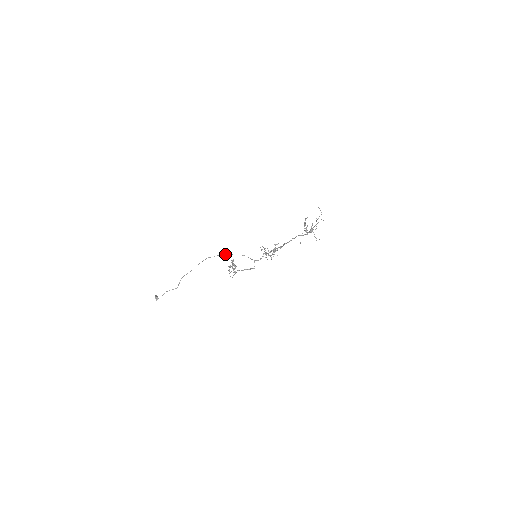
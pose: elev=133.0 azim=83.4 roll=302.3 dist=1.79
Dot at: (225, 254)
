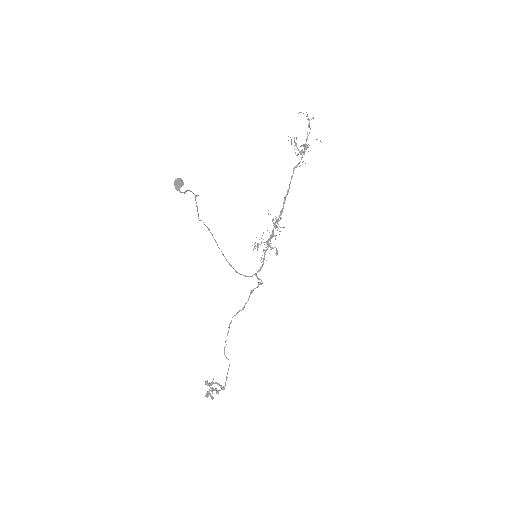
Dot at: occluded
